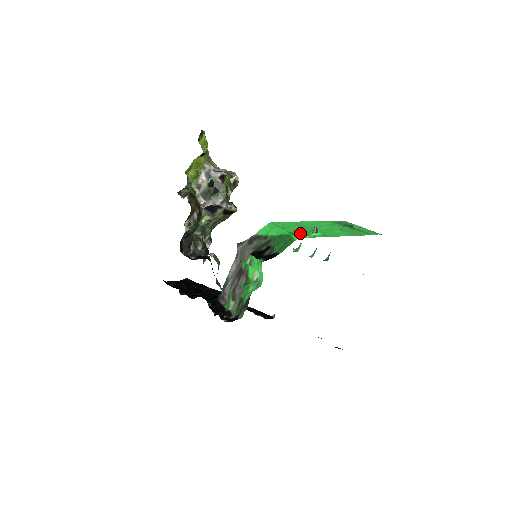
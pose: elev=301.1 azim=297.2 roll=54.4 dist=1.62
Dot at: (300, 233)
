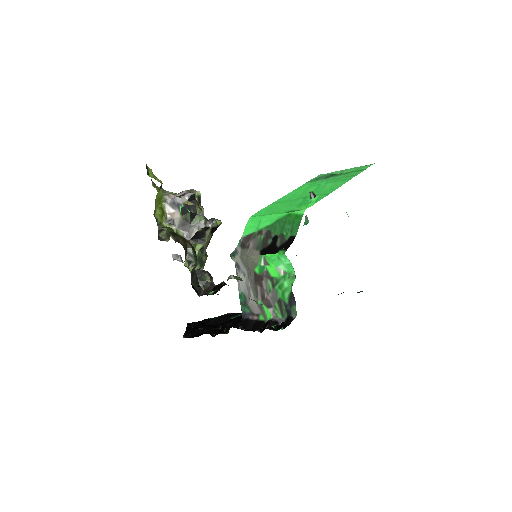
Dot at: (298, 206)
